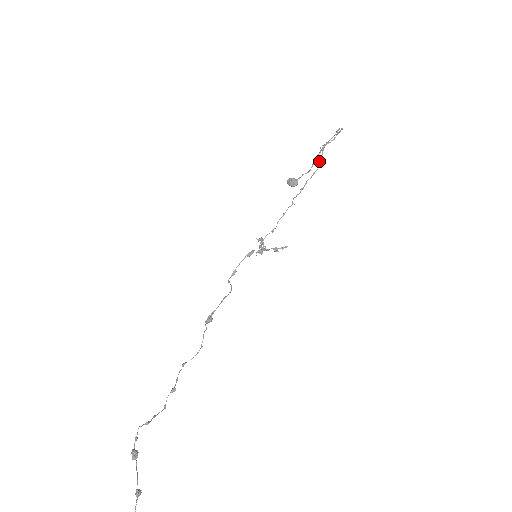
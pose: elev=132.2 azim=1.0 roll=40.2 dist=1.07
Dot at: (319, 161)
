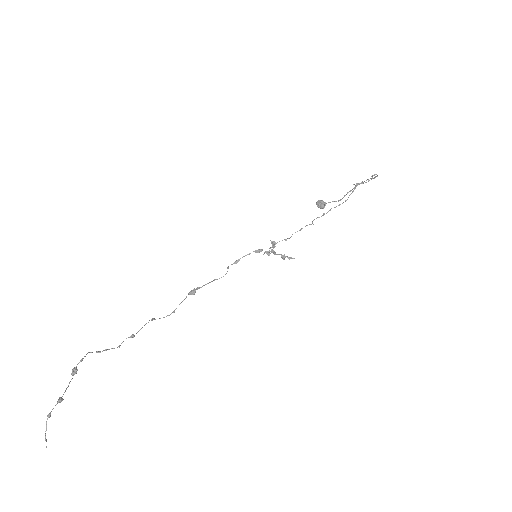
Dot at: occluded
